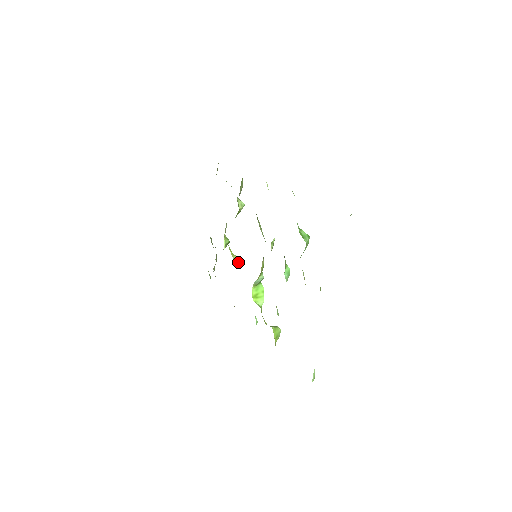
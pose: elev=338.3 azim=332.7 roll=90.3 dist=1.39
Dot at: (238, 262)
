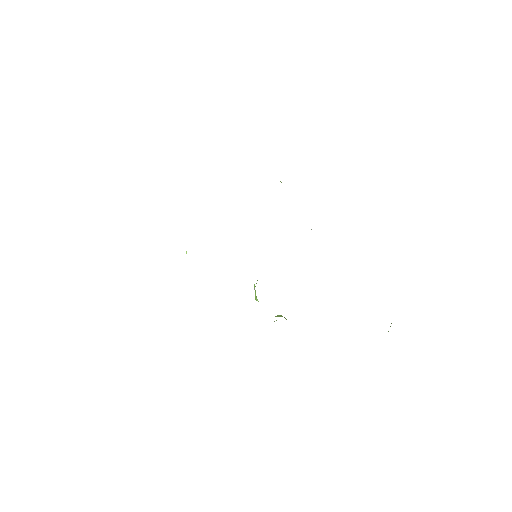
Dot at: occluded
